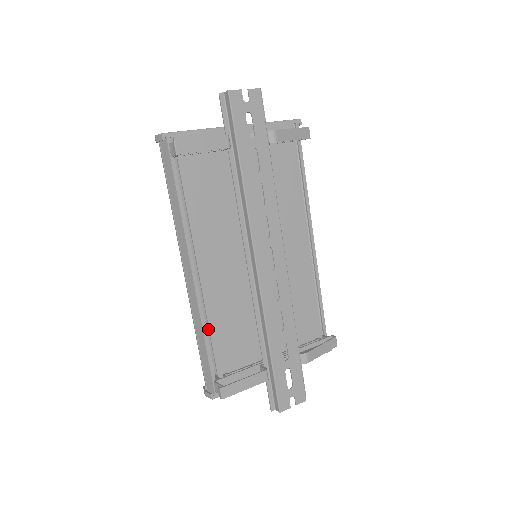
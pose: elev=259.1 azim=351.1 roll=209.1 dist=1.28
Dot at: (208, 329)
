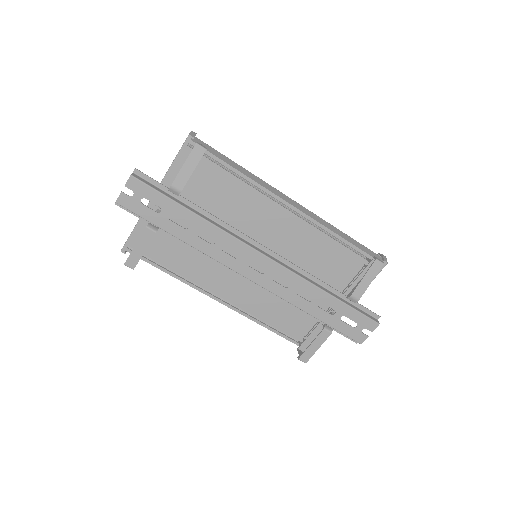
Dot at: (268, 320)
